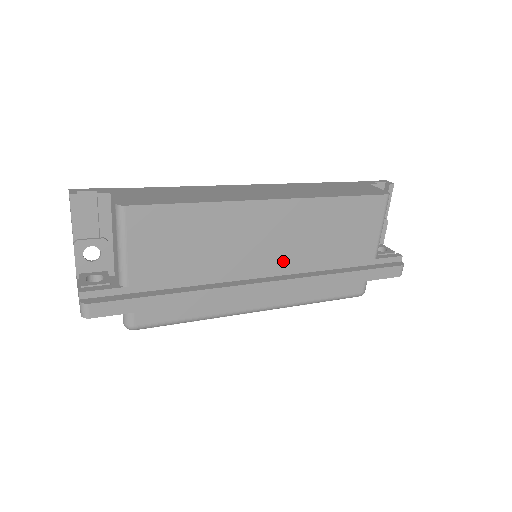
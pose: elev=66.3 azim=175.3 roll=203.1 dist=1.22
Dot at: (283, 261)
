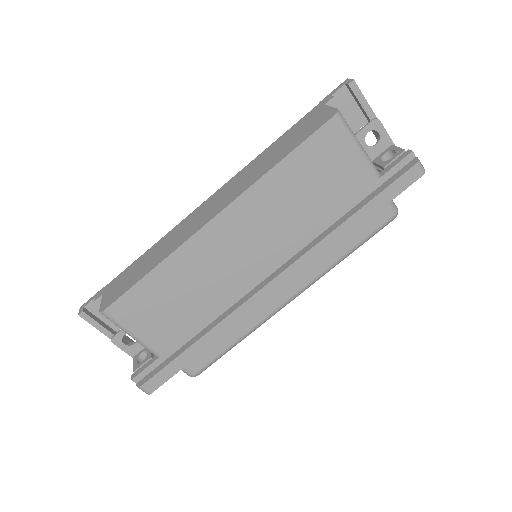
Dot at: (274, 252)
